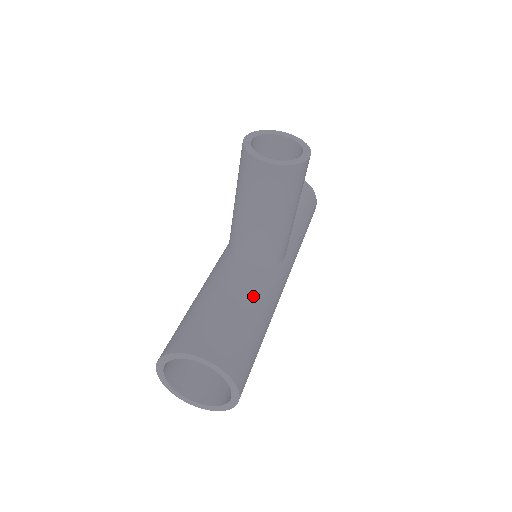
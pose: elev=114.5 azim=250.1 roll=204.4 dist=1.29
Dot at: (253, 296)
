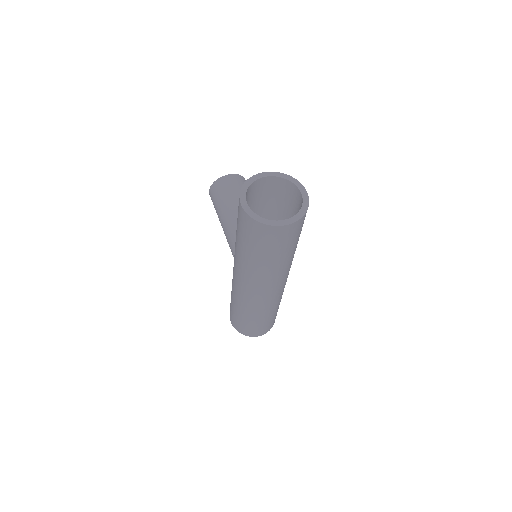
Dot at: occluded
